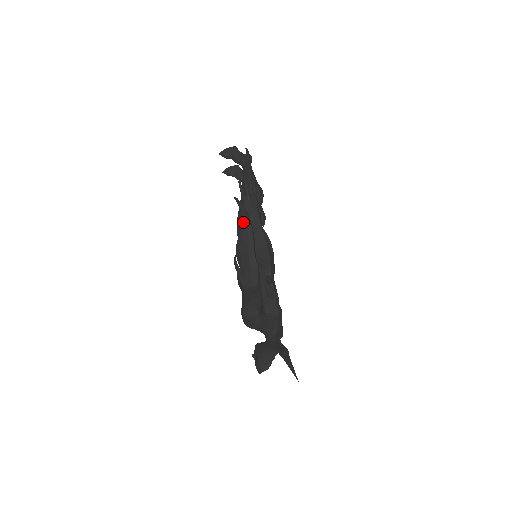
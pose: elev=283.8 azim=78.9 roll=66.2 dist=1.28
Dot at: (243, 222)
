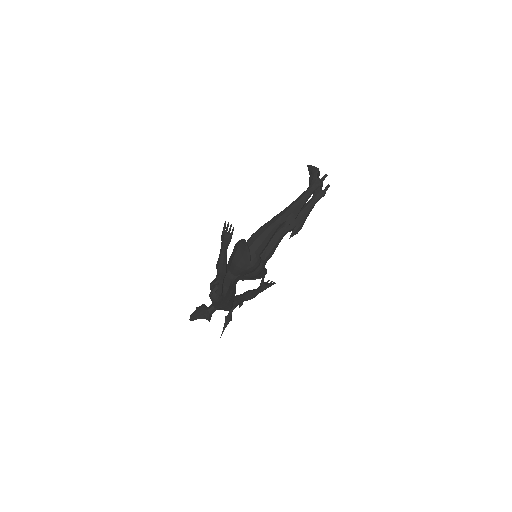
Dot at: (258, 232)
